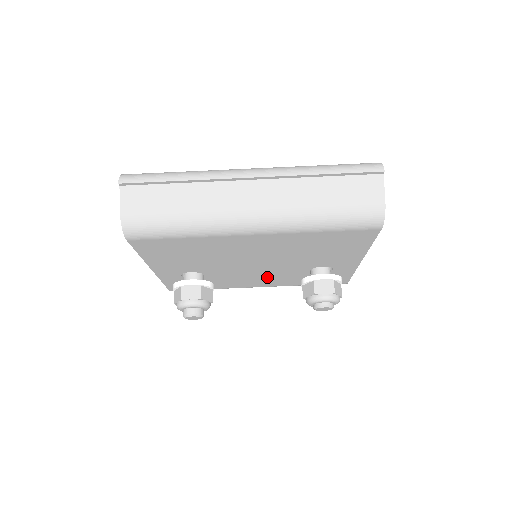
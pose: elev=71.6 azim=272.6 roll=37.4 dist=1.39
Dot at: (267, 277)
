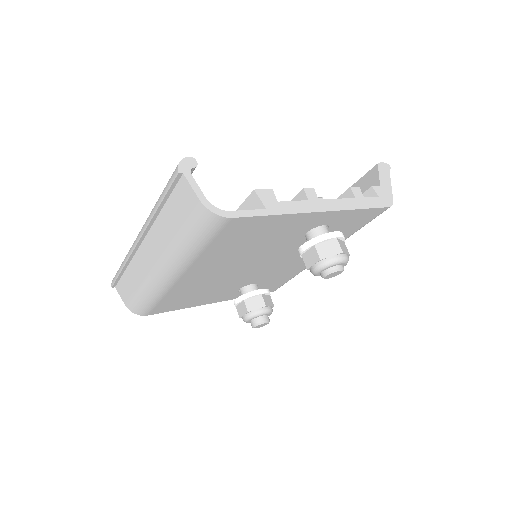
Dot at: (299, 256)
